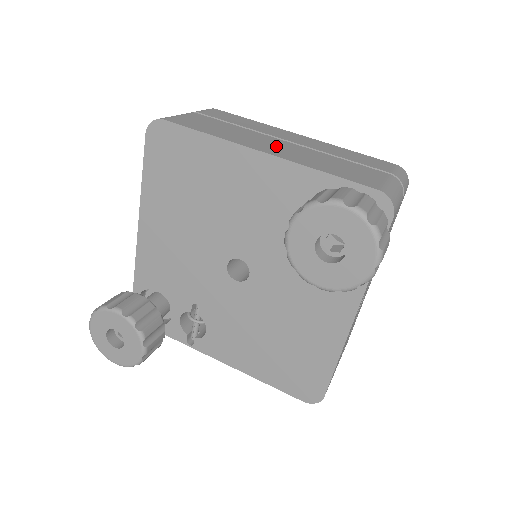
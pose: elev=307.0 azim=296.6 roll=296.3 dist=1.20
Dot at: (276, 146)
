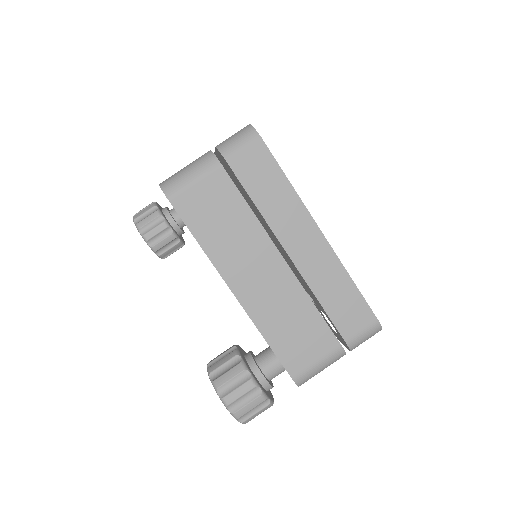
Dot at: (259, 275)
